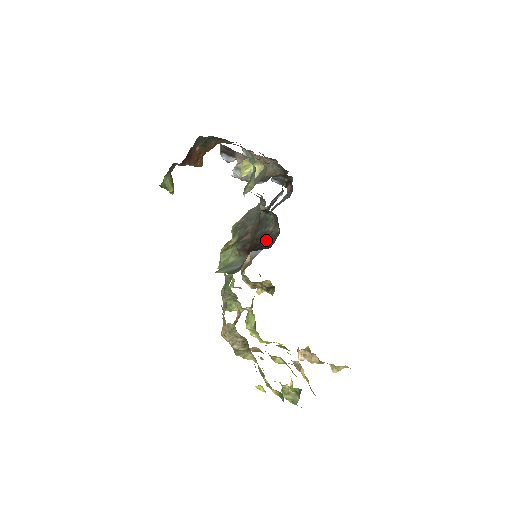
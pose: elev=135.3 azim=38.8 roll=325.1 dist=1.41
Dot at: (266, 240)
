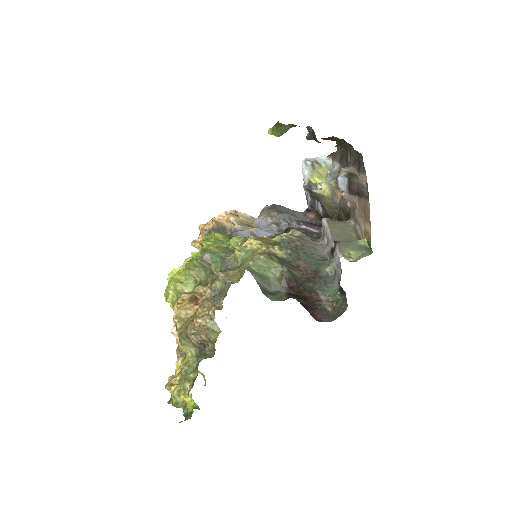
Dot at: (314, 303)
